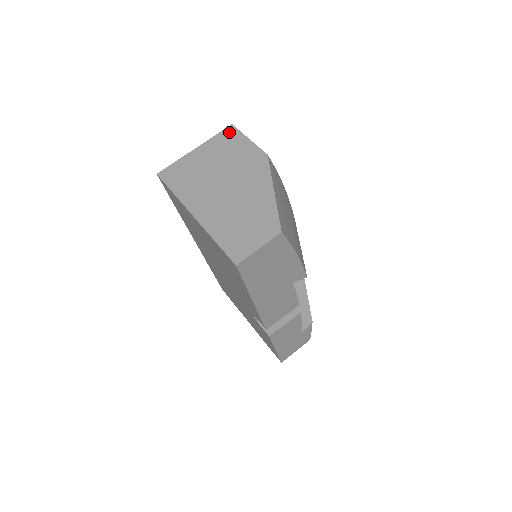
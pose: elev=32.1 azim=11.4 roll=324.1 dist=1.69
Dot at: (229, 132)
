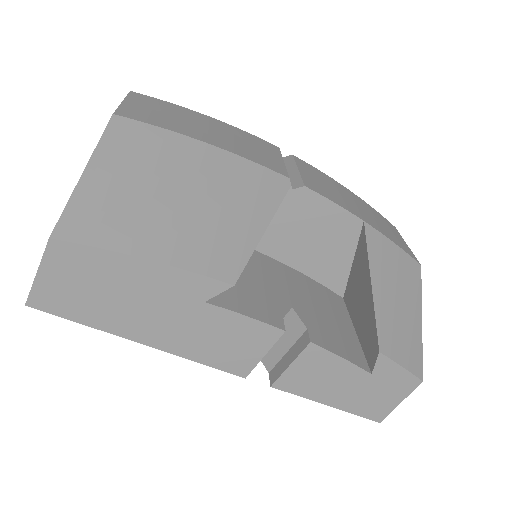
Dot at: occluded
